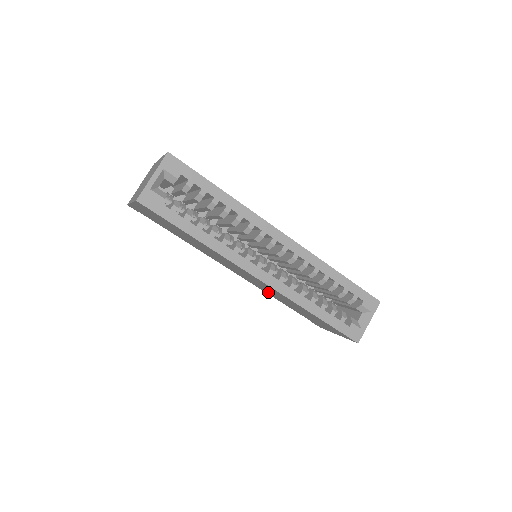
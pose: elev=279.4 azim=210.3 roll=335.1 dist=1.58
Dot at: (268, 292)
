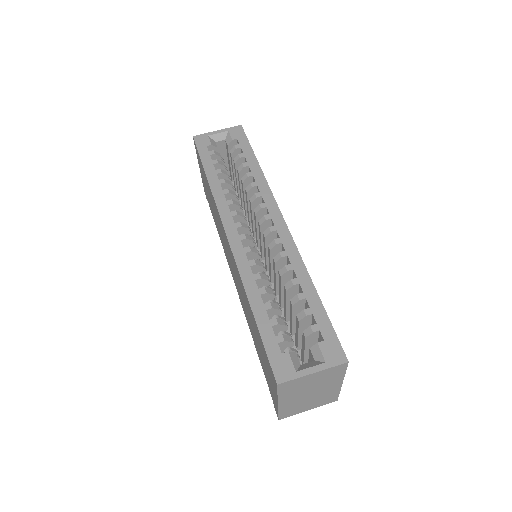
Dot at: occluded
